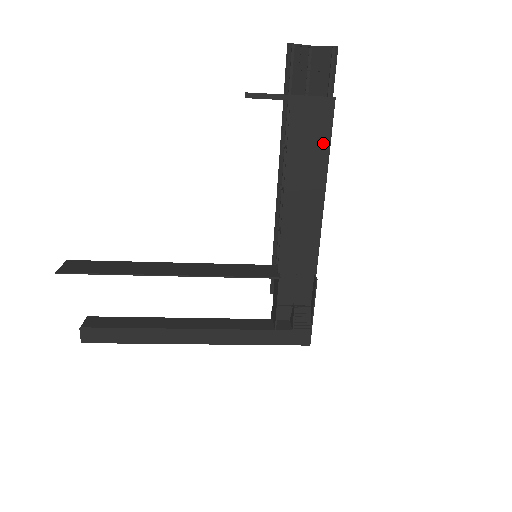
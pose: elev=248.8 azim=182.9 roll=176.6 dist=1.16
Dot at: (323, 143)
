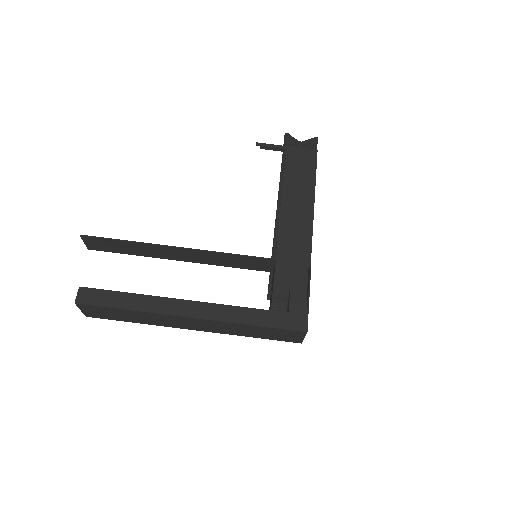
Dot at: (310, 174)
